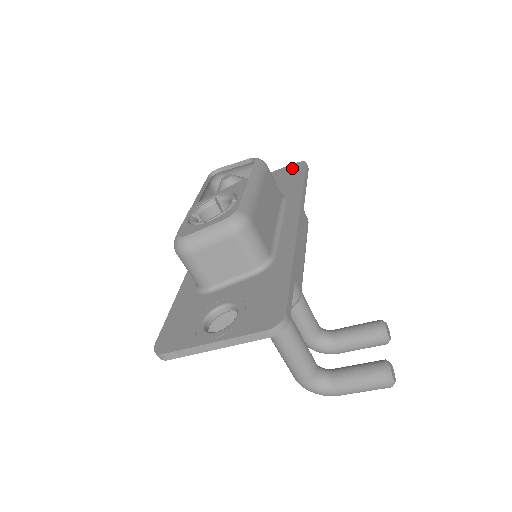
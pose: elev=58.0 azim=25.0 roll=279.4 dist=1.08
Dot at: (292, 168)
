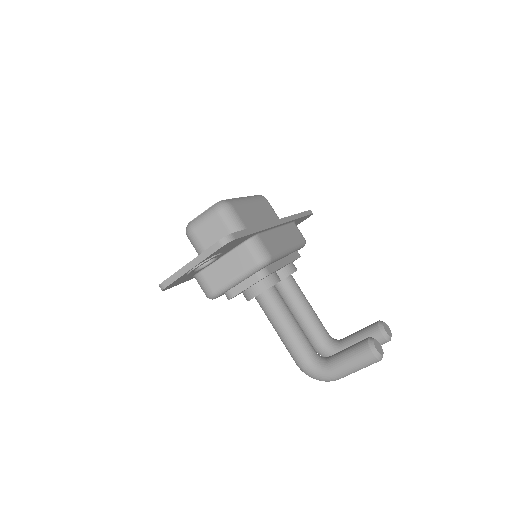
Dot at: occluded
